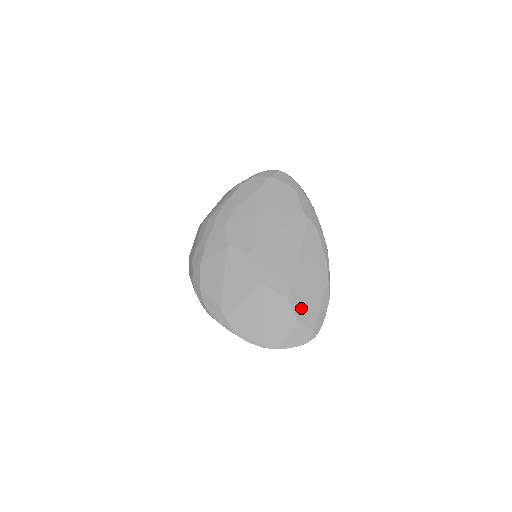
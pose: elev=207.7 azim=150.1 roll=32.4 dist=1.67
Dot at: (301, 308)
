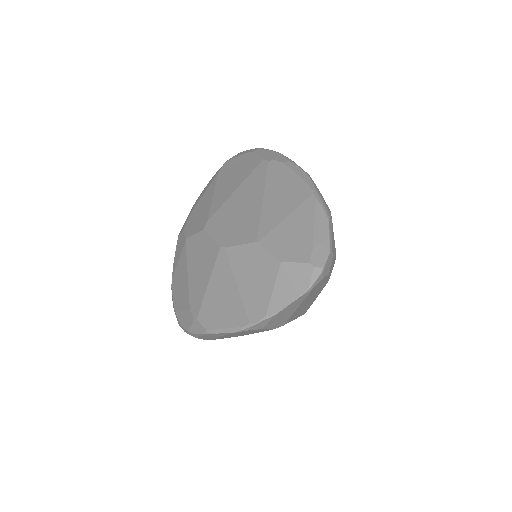
Dot at: (281, 245)
